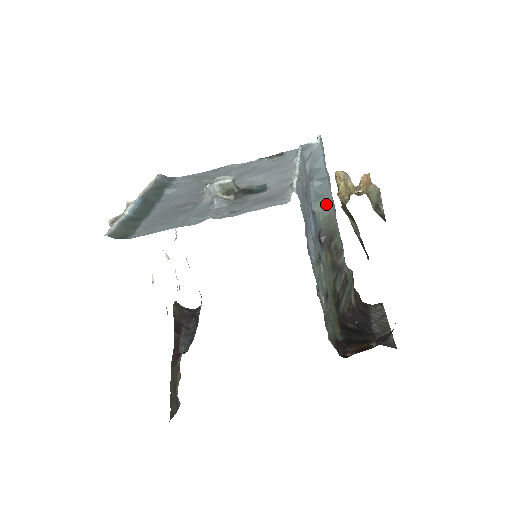
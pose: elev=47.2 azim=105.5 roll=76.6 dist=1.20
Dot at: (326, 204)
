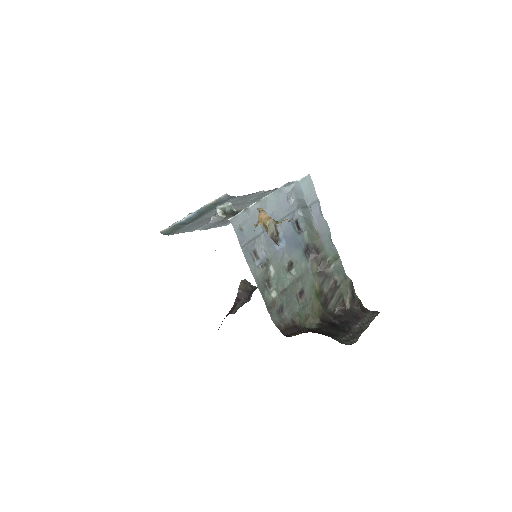
Dot at: (311, 225)
